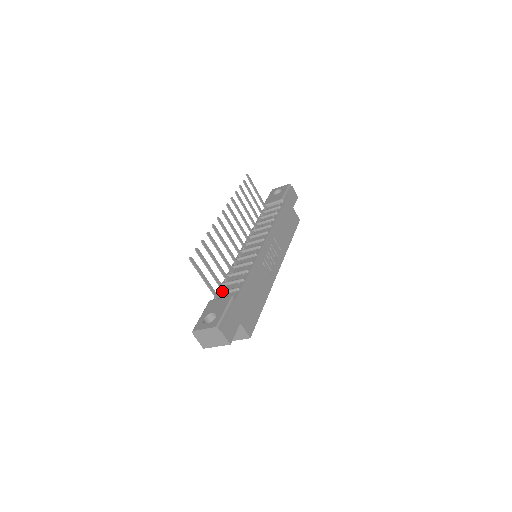
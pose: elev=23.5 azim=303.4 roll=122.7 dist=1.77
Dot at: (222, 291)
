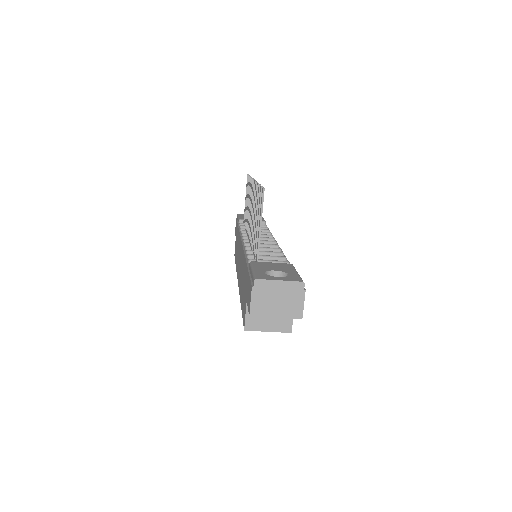
Dot at: occluded
